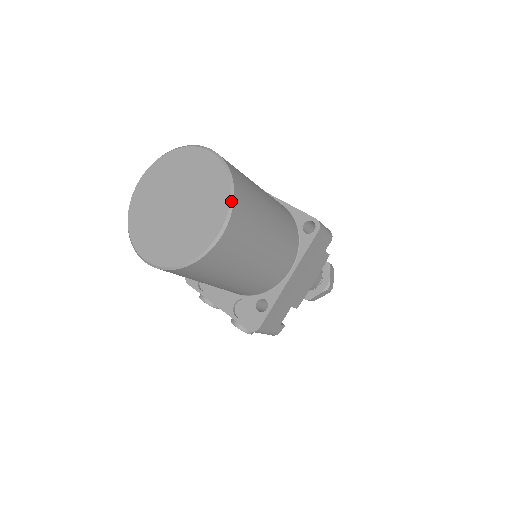
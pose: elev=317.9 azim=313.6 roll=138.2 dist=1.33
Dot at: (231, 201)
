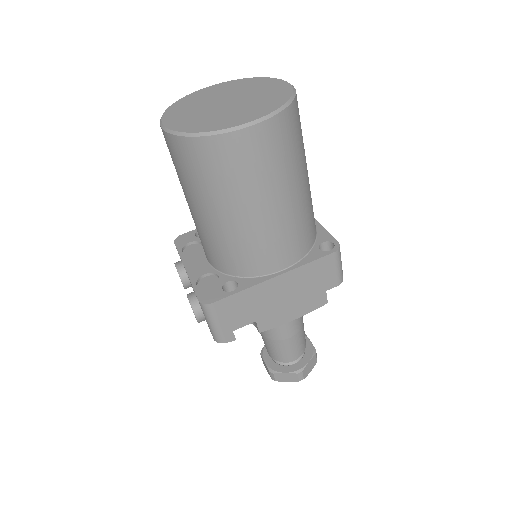
Dot at: (280, 109)
